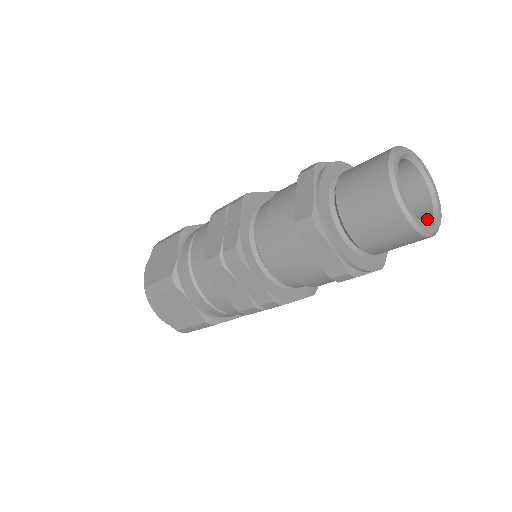
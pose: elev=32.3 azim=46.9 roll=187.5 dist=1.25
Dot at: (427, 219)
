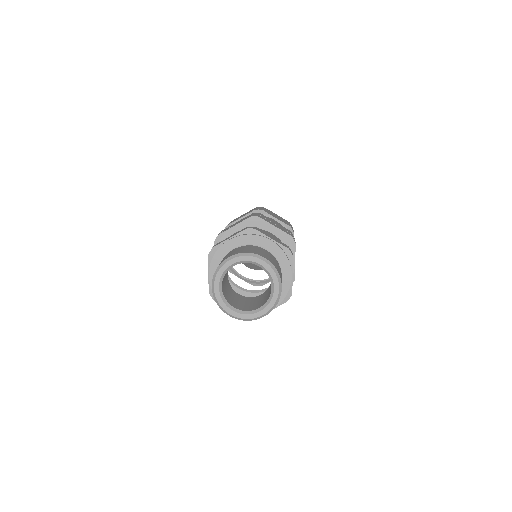
Dot at: (267, 298)
